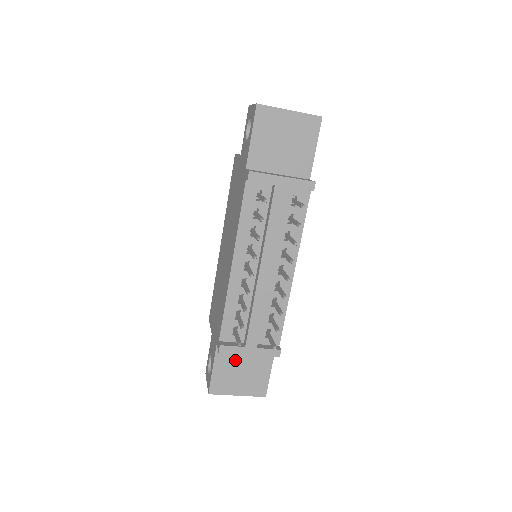
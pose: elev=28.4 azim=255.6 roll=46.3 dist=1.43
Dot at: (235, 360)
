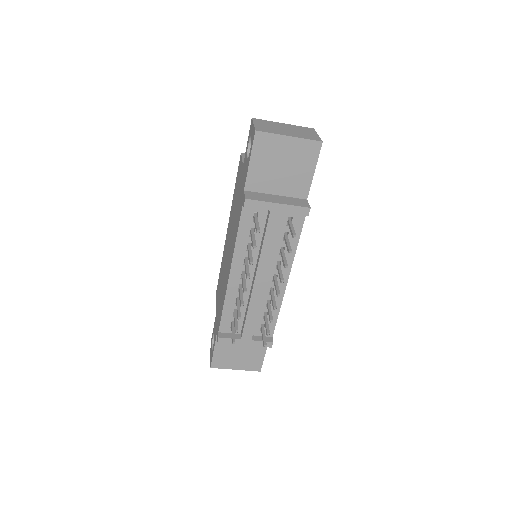
Dot at: occluded
